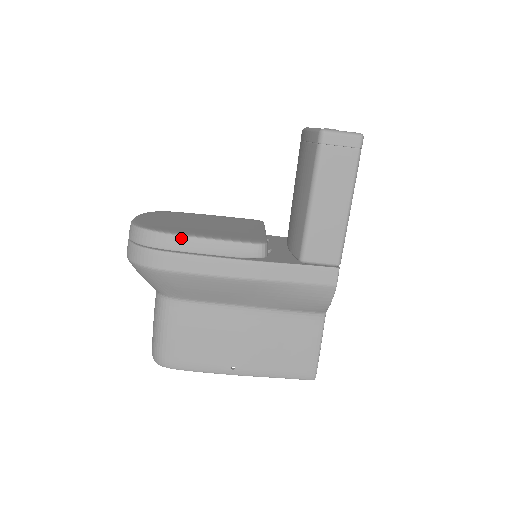
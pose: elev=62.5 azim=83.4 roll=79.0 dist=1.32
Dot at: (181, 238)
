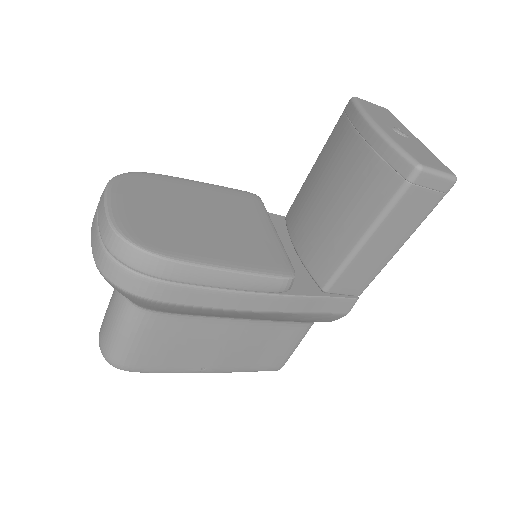
Dot at: (195, 268)
